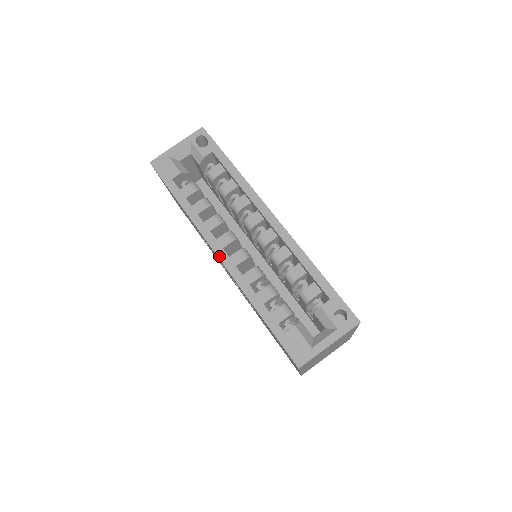
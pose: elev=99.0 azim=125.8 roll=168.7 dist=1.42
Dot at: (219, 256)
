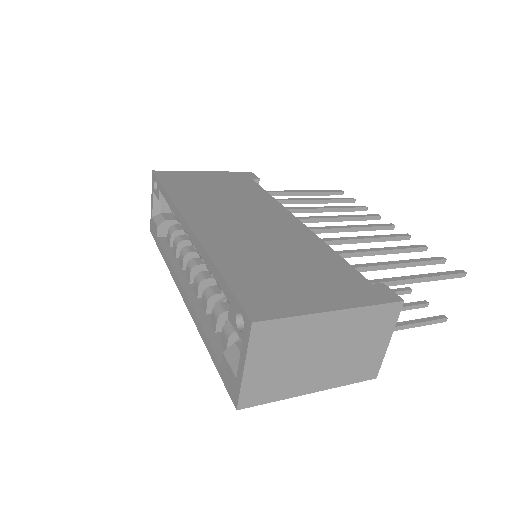
Dot at: (182, 296)
